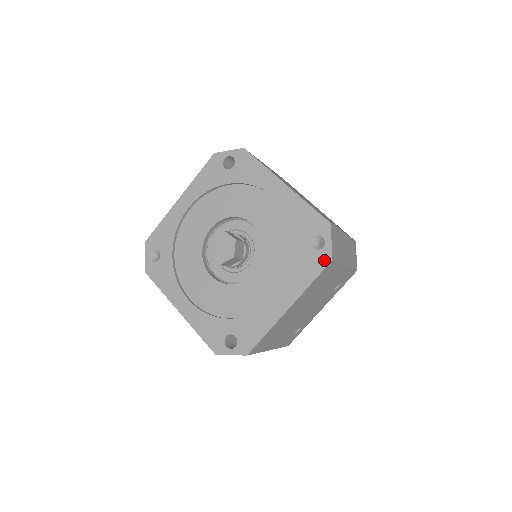
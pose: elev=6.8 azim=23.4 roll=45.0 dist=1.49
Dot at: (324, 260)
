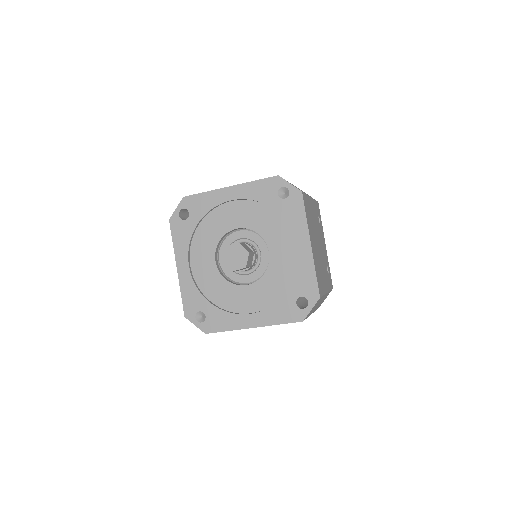
Dot at: (298, 197)
